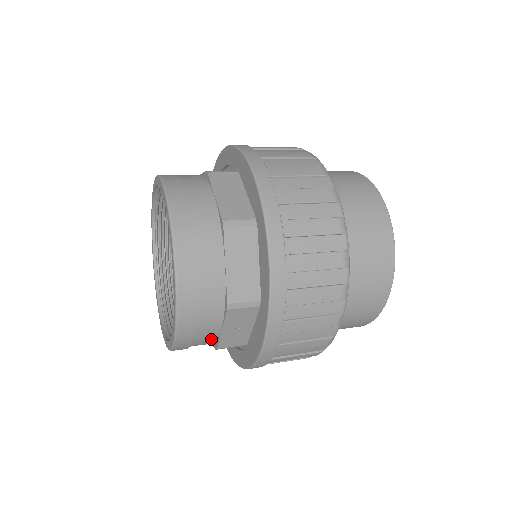
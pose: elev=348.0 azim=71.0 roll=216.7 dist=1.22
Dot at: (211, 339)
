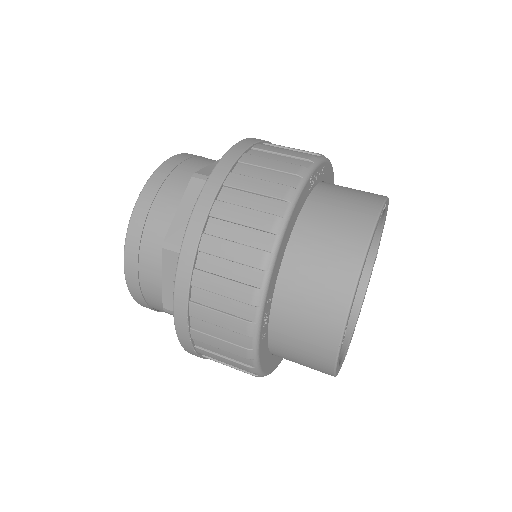
Dot at: occluded
